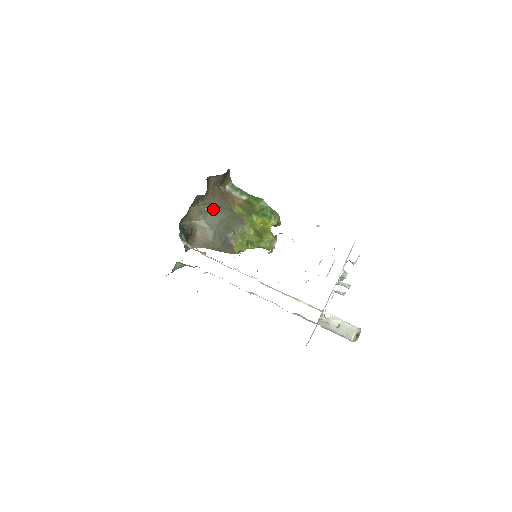
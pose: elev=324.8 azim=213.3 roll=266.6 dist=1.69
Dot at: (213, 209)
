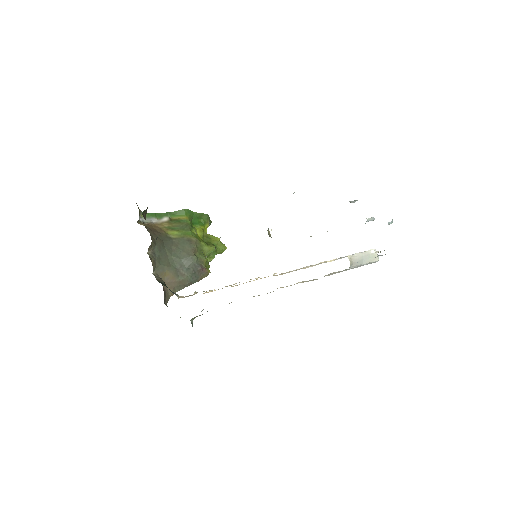
Dot at: (159, 247)
